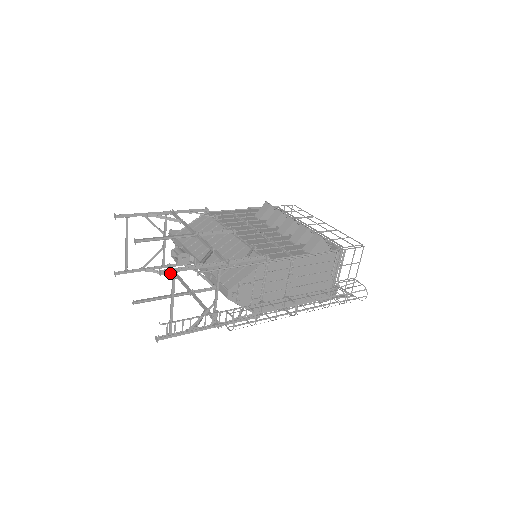
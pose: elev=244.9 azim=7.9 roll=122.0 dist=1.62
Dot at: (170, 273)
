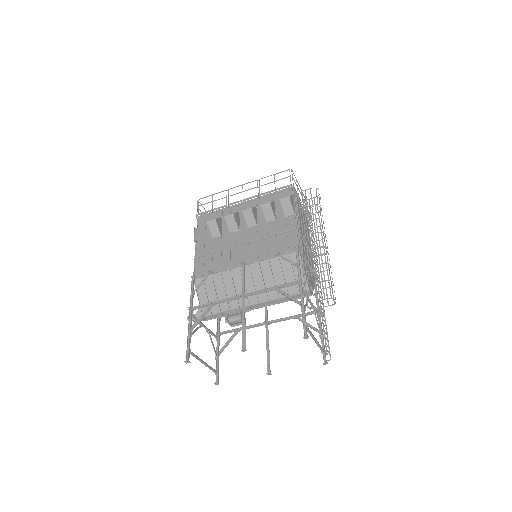
Dot at: (232, 335)
